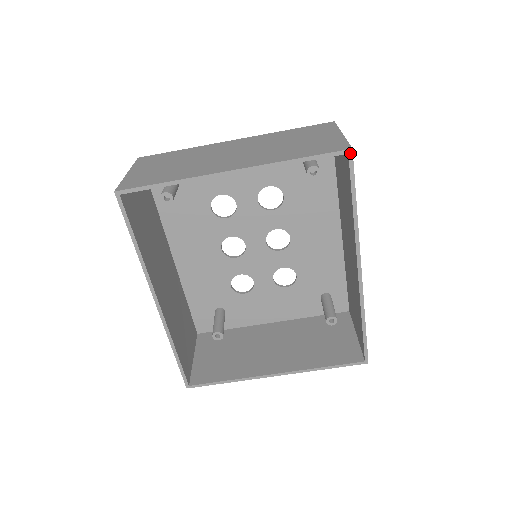
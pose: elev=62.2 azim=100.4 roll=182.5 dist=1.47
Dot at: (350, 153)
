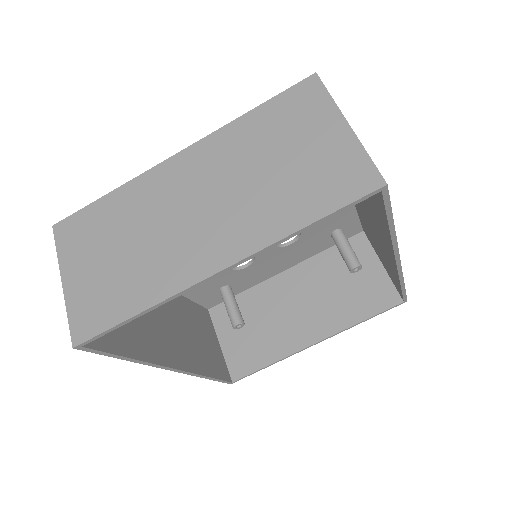
Dot at: (384, 189)
